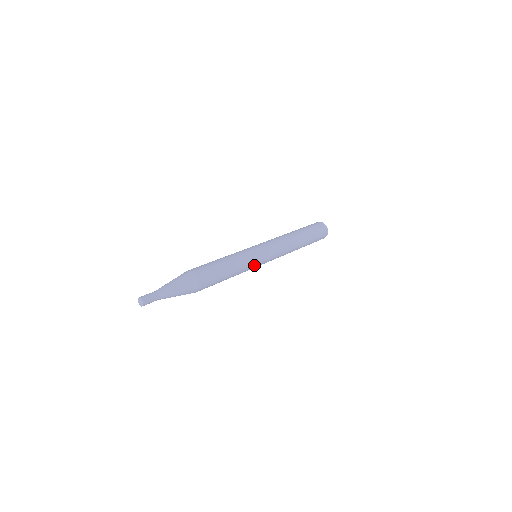
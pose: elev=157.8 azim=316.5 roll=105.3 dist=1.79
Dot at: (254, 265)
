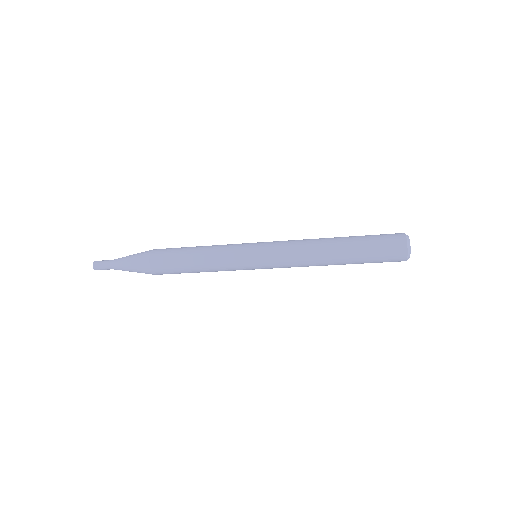
Dot at: (240, 268)
